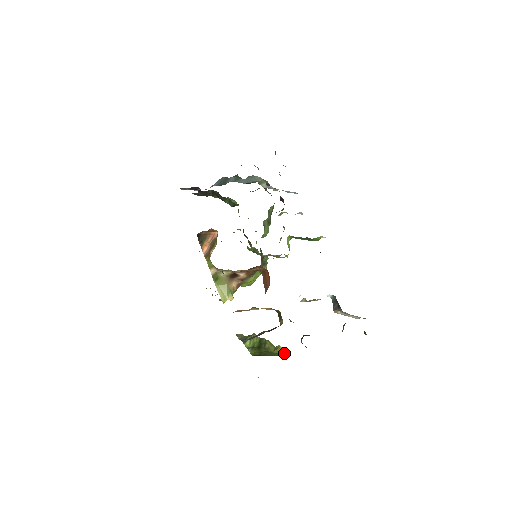
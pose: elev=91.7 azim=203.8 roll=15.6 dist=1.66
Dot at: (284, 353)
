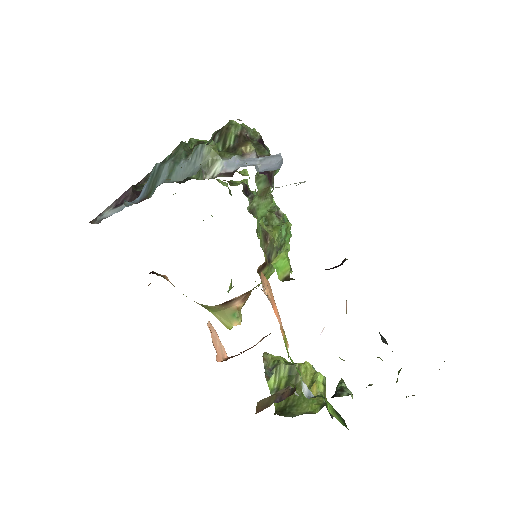
Dot at: occluded
